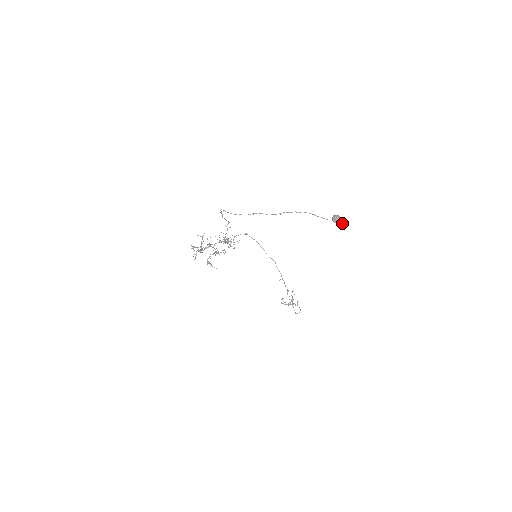
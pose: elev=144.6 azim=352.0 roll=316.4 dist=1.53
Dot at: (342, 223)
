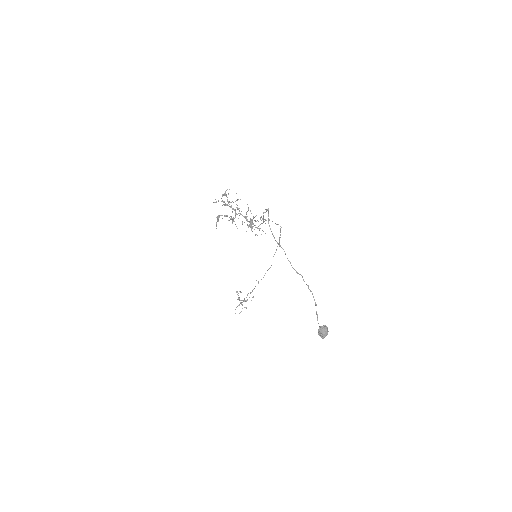
Dot at: (322, 338)
